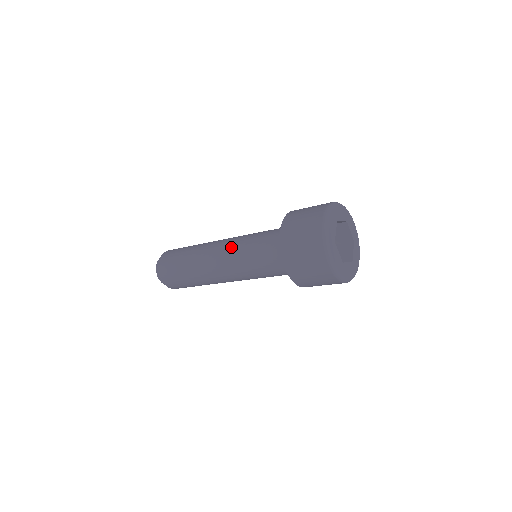
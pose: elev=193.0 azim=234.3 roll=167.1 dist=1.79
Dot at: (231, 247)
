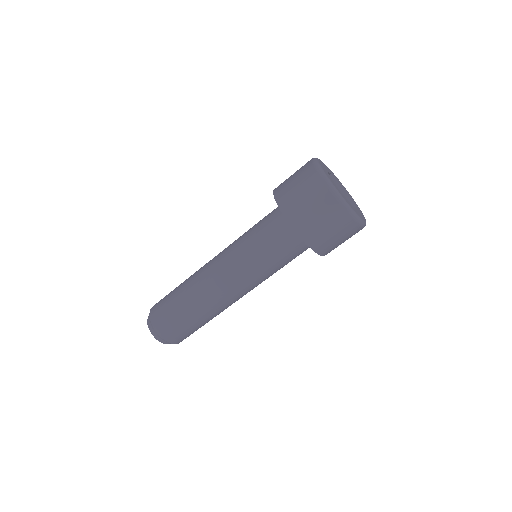
Dot at: occluded
